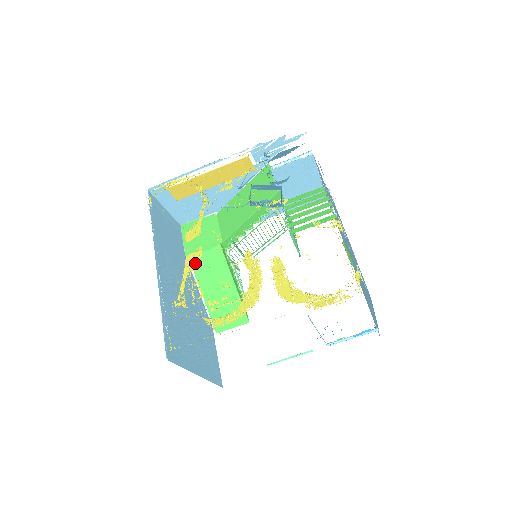
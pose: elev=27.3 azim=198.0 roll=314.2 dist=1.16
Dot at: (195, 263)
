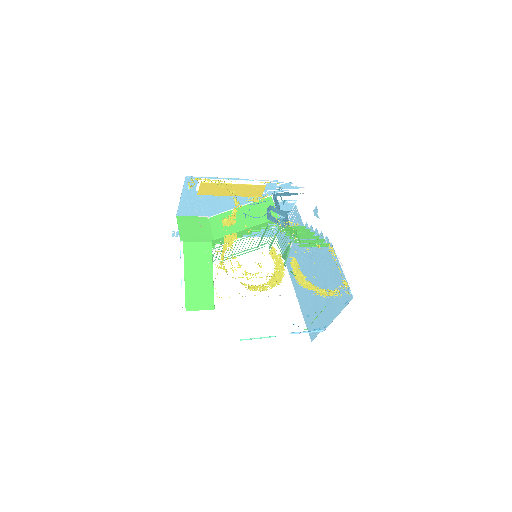
Dot at: (232, 243)
